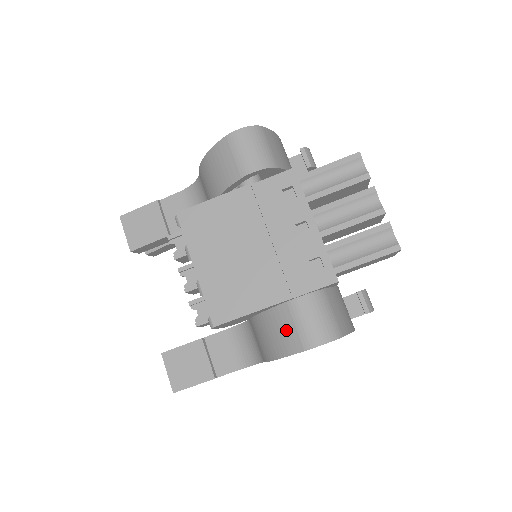
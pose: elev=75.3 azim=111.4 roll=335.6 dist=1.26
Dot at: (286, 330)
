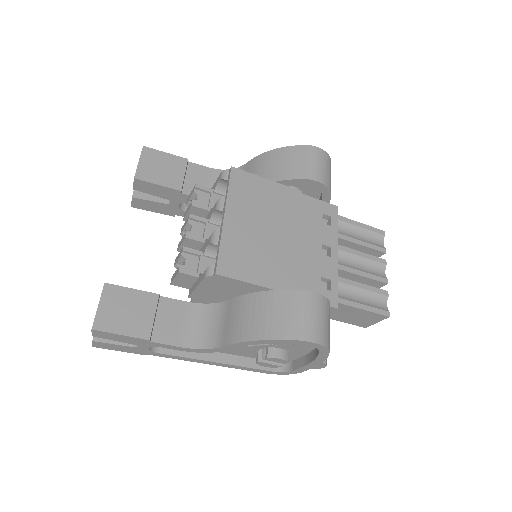
Dot at: (287, 314)
